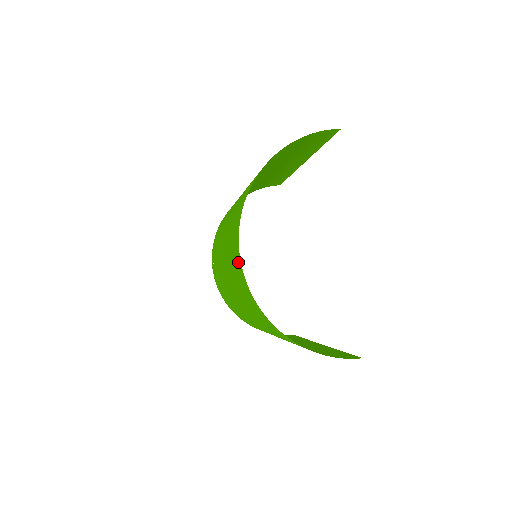
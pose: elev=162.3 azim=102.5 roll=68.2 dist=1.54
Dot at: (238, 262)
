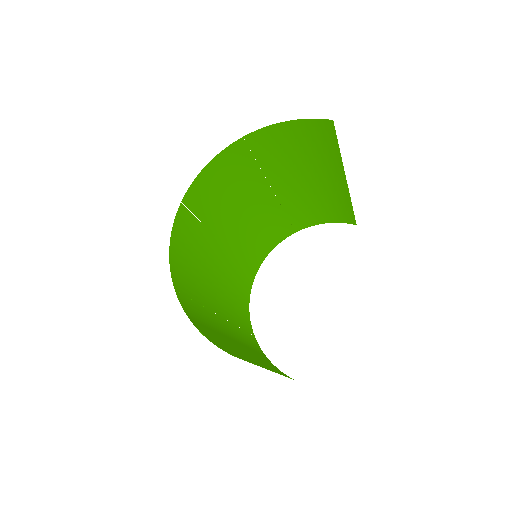
Dot at: (182, 218)
